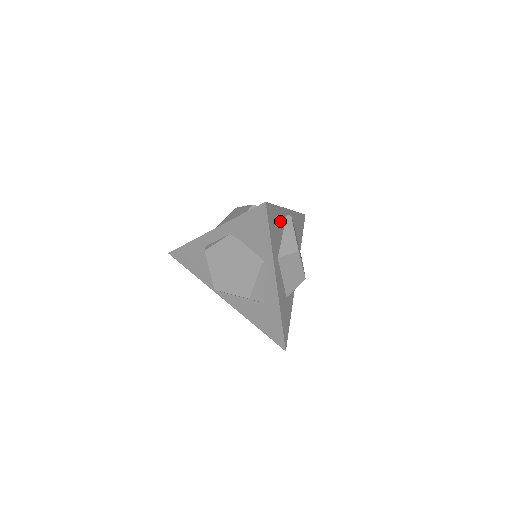
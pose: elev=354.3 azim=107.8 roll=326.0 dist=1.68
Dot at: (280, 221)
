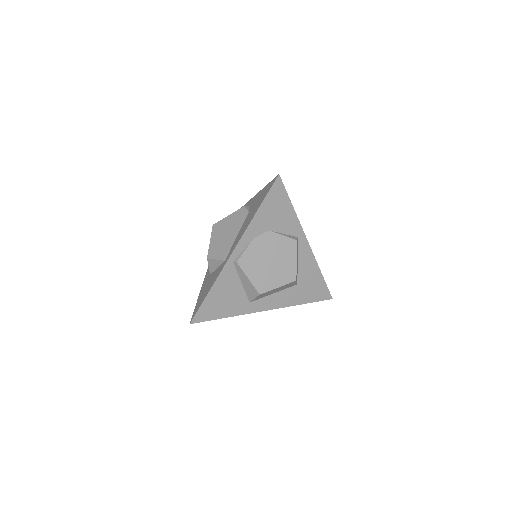
Dot at: (226, 285)
